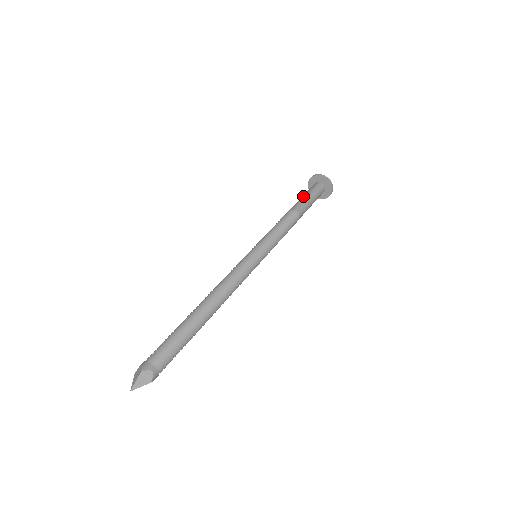
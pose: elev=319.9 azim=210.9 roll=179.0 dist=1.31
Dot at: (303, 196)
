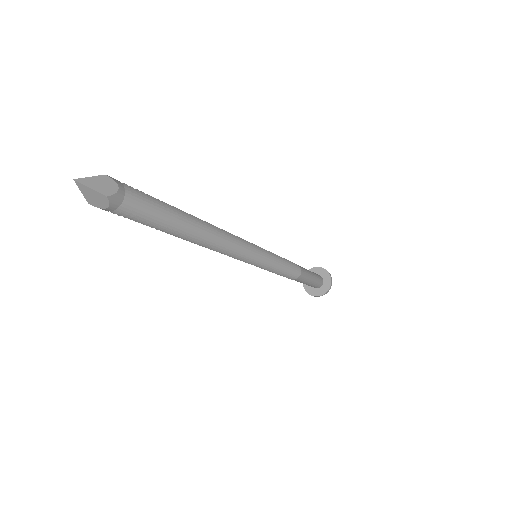
Dot at: occluded
